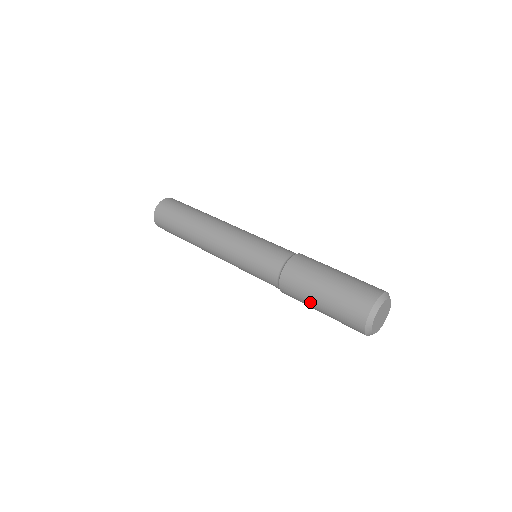
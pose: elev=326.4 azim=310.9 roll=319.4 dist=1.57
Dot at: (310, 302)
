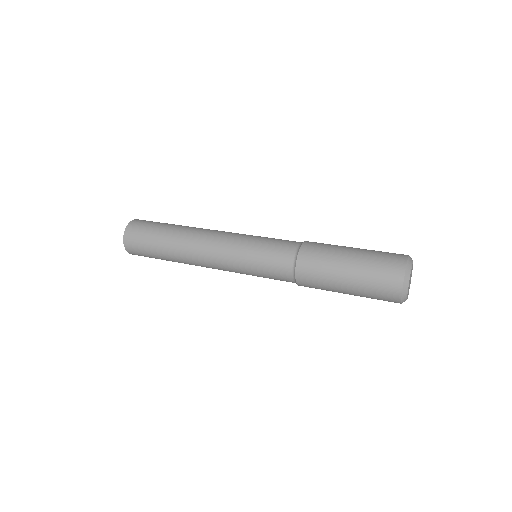
Dot at: (335, 281)
